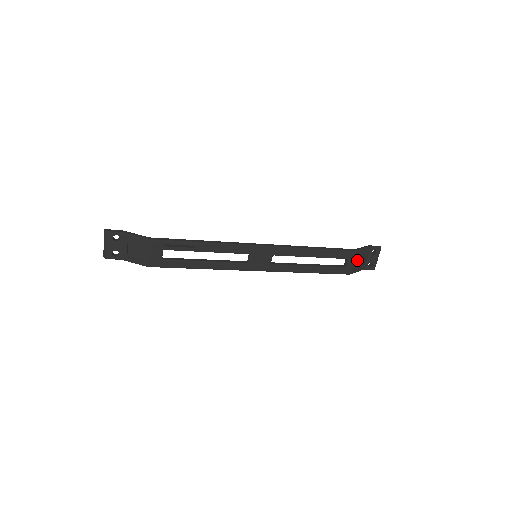
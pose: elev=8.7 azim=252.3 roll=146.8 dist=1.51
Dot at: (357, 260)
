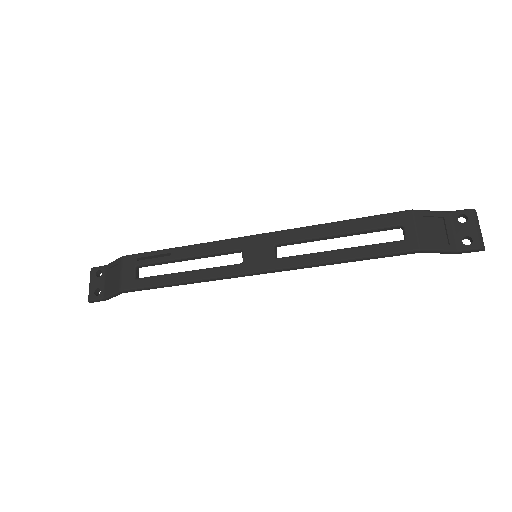
Dot at: (427, 229)
